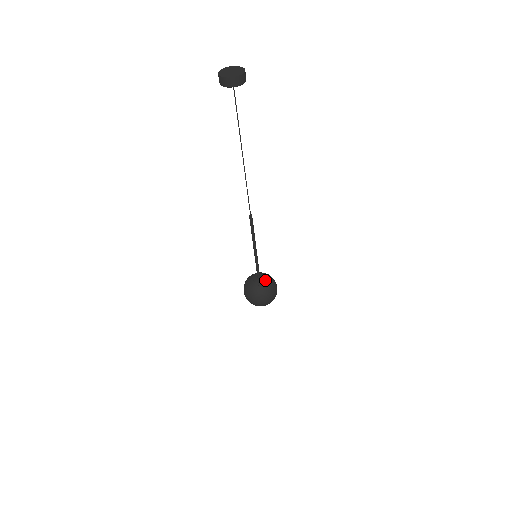
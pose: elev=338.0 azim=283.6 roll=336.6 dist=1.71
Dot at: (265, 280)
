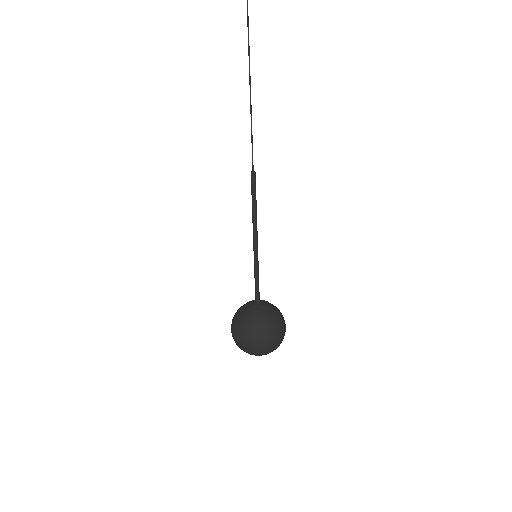
Dot at: (268, 304)
